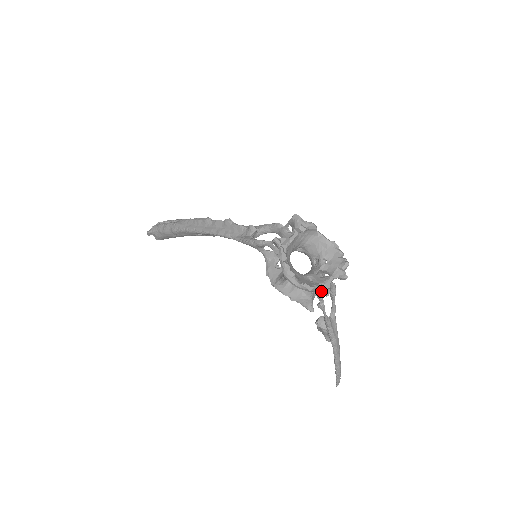
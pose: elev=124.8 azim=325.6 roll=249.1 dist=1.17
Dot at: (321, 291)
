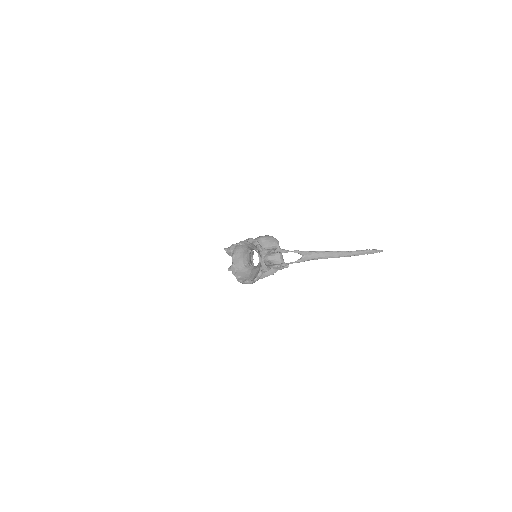
Dot at: occluded
